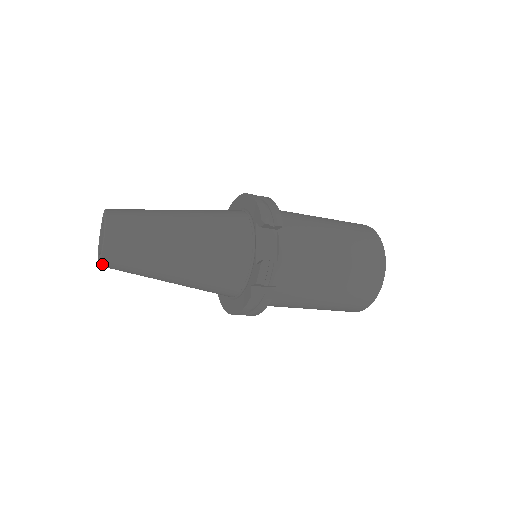
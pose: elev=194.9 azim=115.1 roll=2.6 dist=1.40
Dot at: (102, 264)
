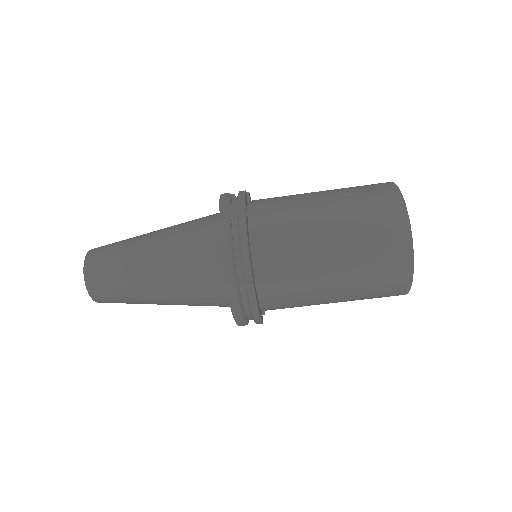
Dot at: (86, 275)
